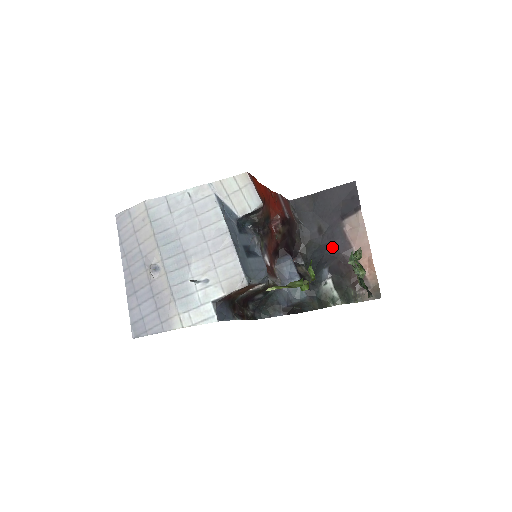
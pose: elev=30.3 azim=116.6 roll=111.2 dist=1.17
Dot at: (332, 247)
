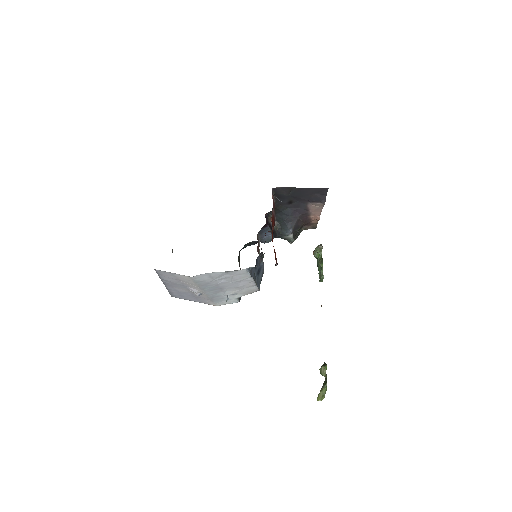
Dot at: (296, 211)
